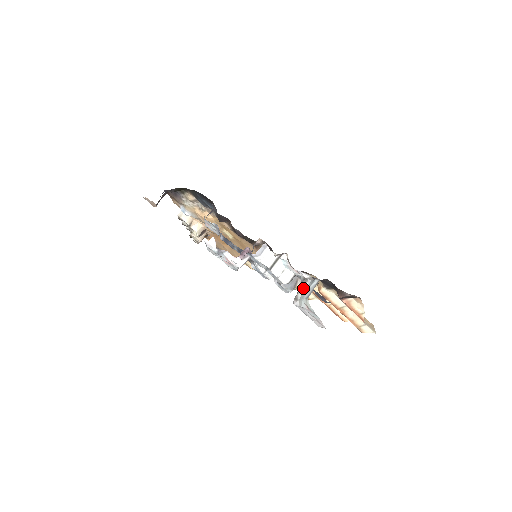
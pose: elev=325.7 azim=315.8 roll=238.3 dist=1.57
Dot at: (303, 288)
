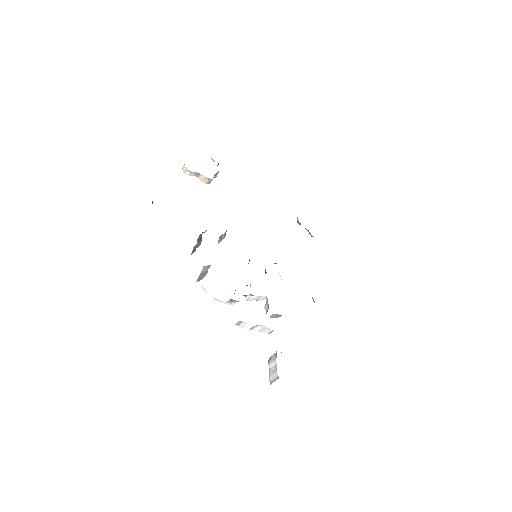
Dot at: (272, 364)
